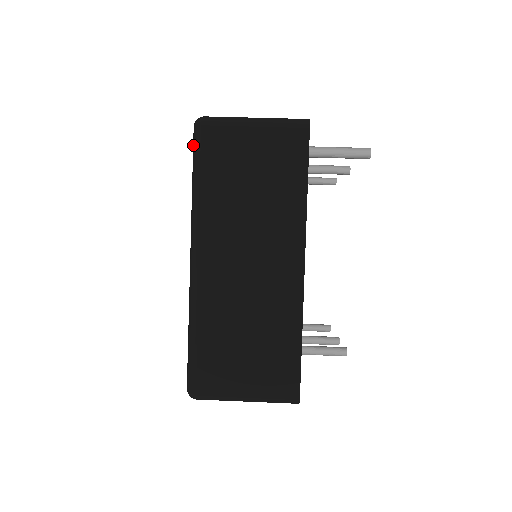
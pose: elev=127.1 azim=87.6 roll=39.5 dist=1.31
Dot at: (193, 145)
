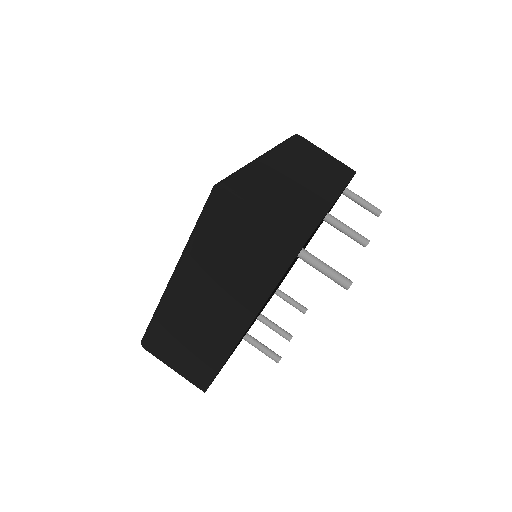
Dot at: (206, 201)
